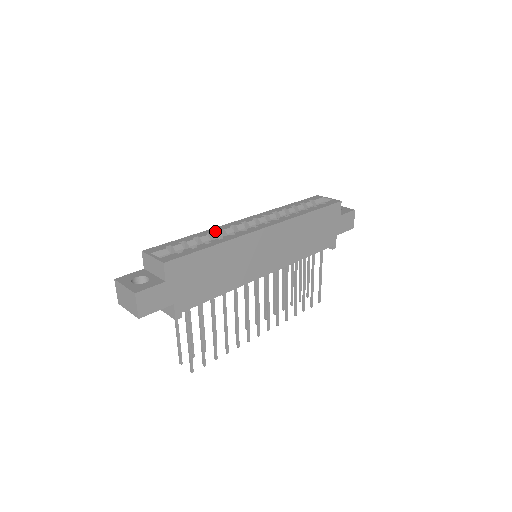
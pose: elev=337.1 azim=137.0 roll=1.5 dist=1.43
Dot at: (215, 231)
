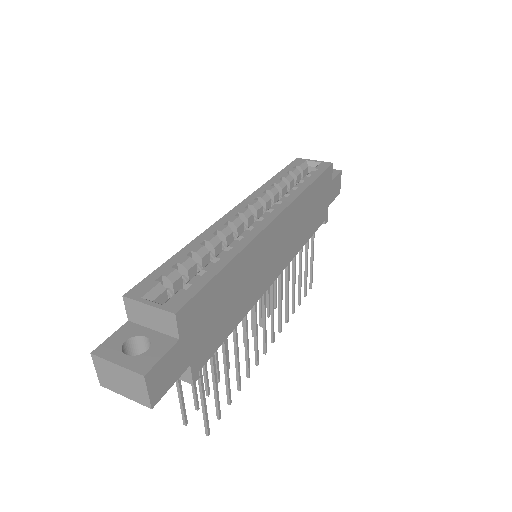
Dot at: (210, 237)
